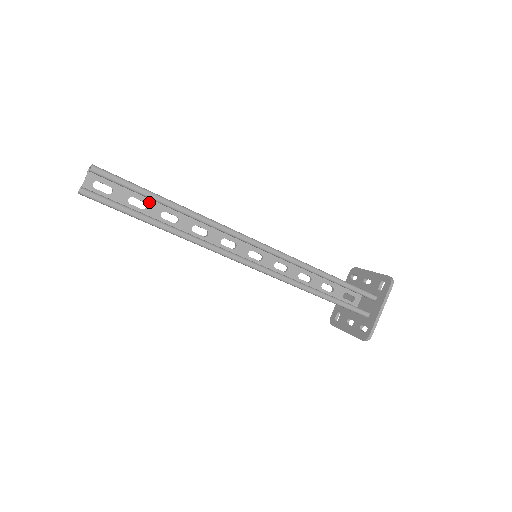
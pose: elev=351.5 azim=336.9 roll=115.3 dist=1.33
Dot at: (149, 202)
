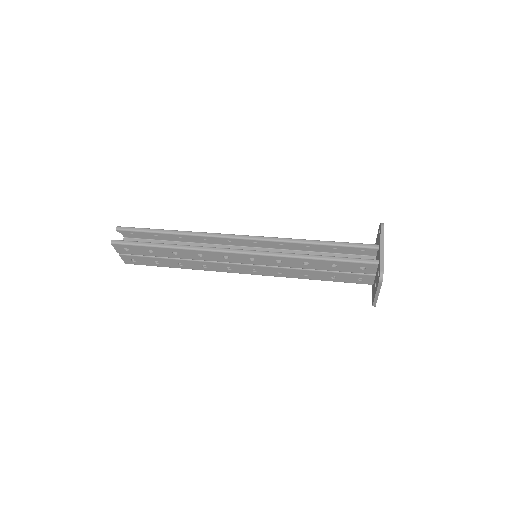
Dot at: occluded
